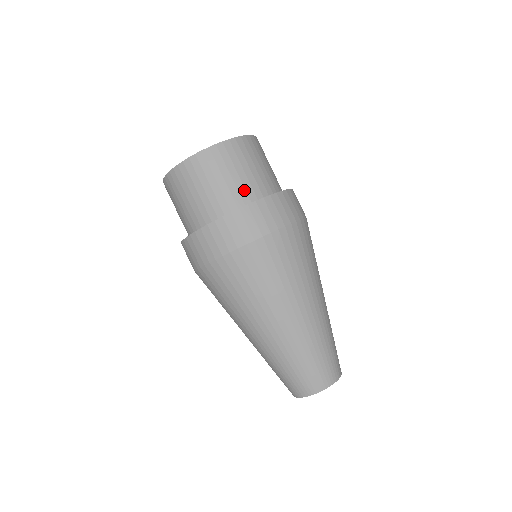
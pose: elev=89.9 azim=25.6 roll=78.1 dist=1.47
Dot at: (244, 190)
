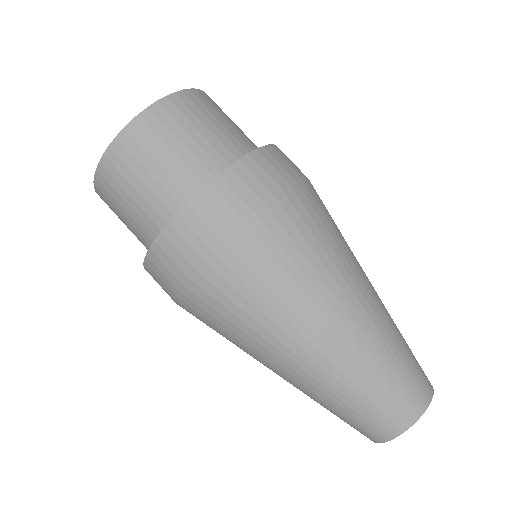
Dot at: (243, 140)
